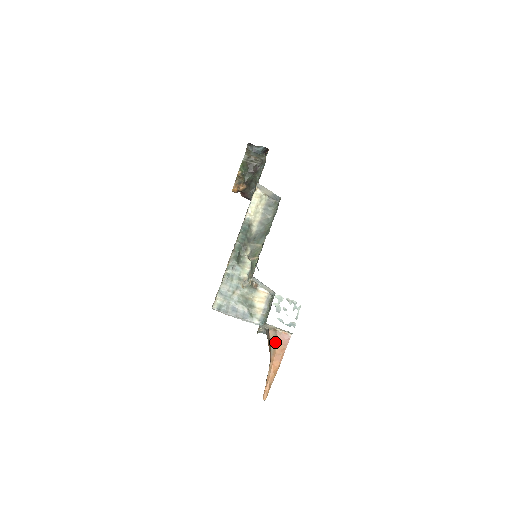
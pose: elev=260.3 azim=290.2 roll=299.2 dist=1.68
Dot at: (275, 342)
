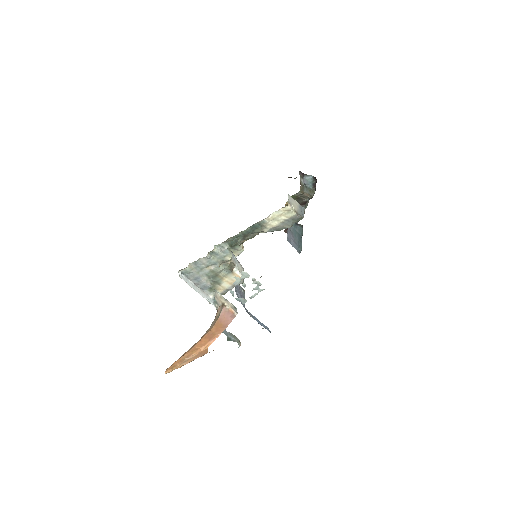
Dot at: (217, 319)
